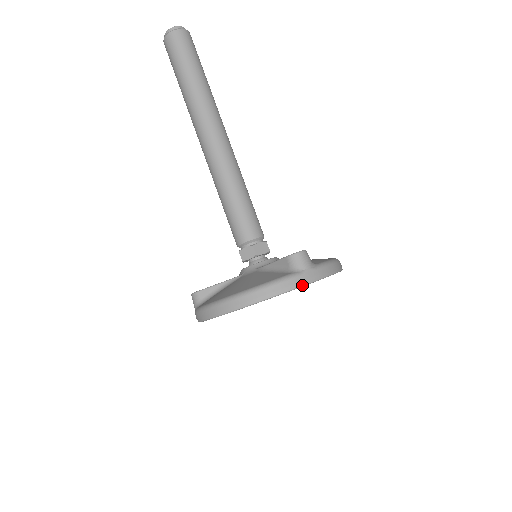
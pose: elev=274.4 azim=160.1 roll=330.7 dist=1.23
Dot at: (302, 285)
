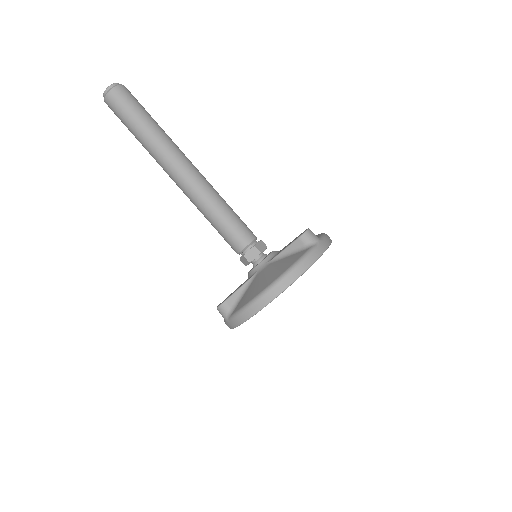
Dot at: (322, 254)
